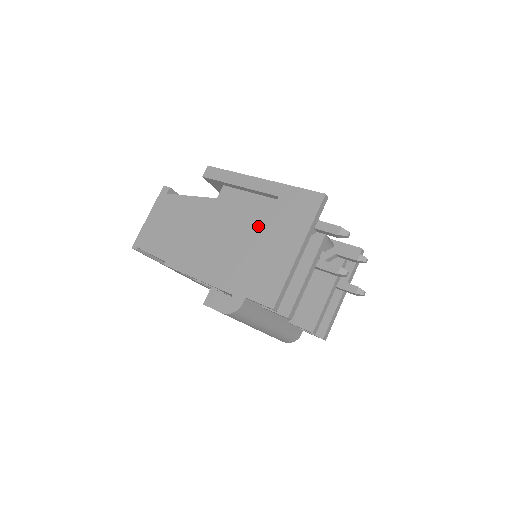
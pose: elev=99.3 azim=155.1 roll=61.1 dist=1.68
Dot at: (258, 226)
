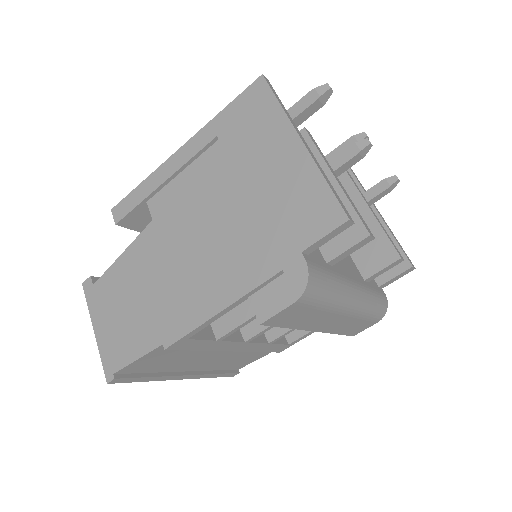
Dot at: (227, 182)
